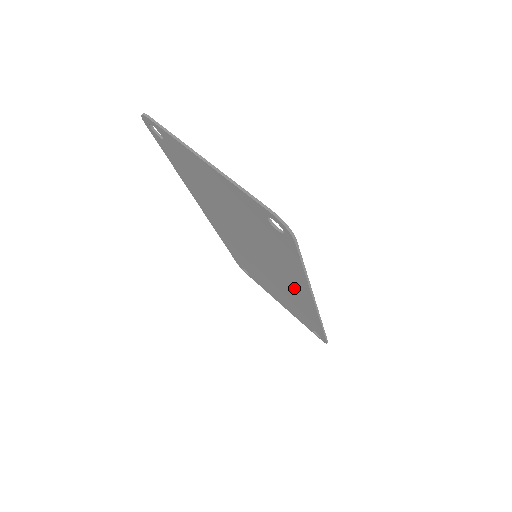
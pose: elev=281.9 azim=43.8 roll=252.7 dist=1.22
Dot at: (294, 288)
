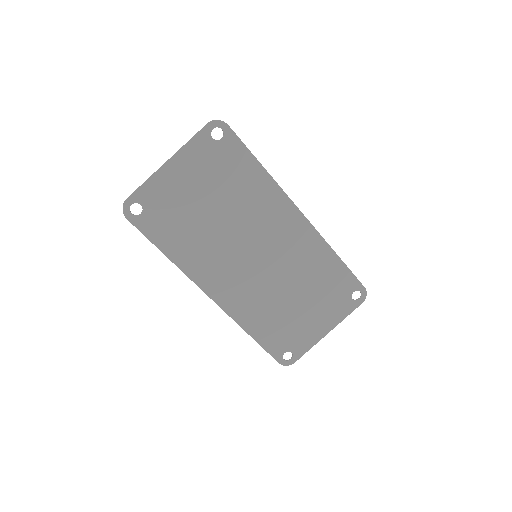
Dot at: (284, 224)
